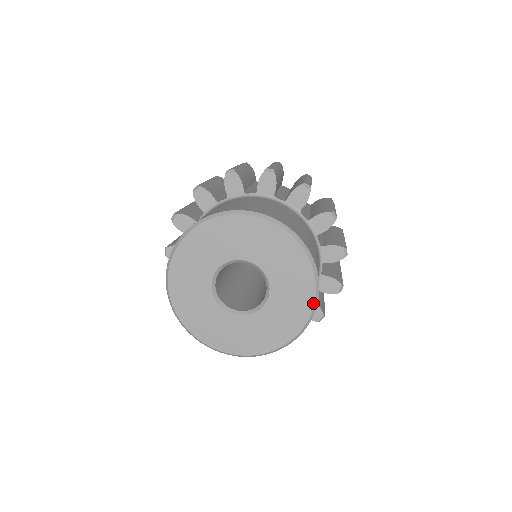
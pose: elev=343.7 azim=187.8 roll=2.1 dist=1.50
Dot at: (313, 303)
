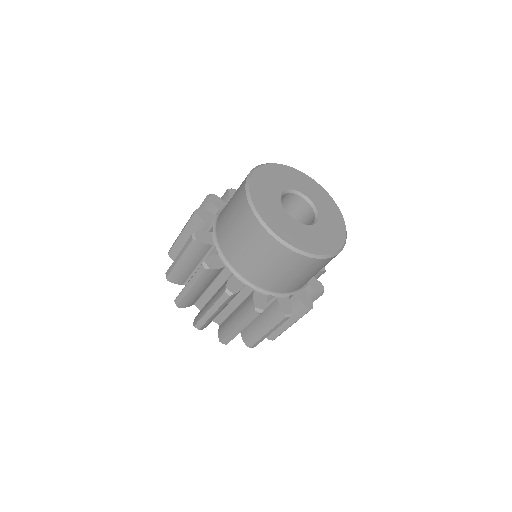
Dot at: (325, 254)
